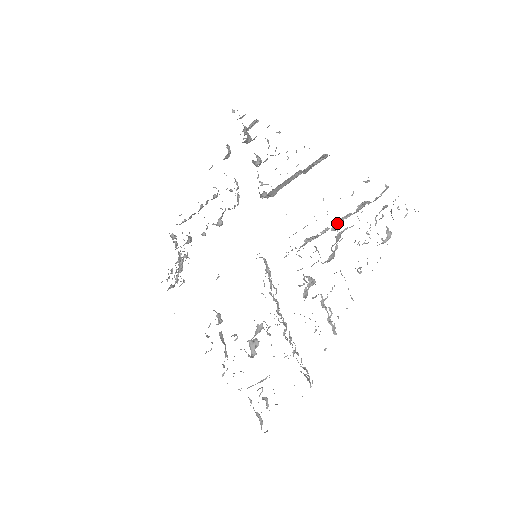
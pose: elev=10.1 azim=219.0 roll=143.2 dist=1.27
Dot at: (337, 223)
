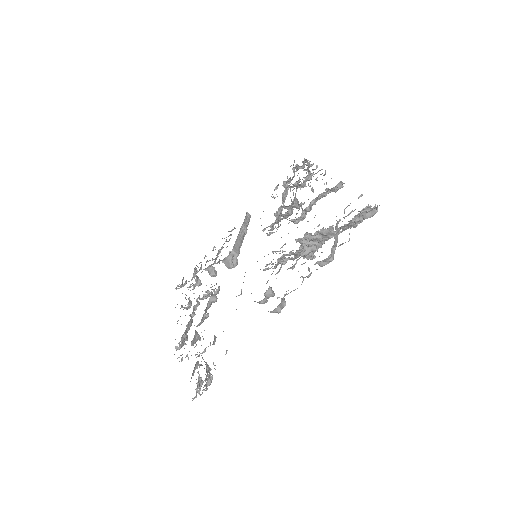
Dot at: (283, 203)
